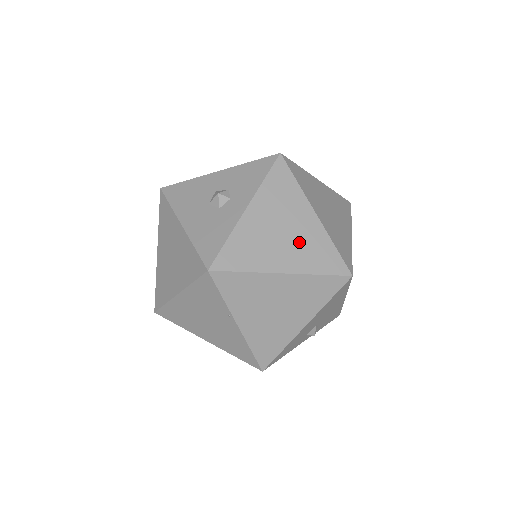
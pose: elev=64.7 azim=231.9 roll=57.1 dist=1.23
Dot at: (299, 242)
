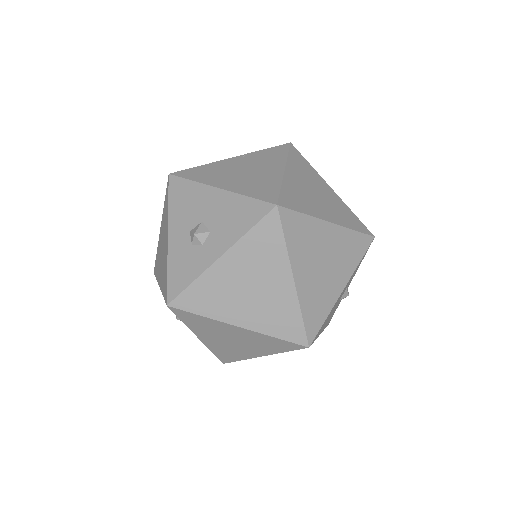
Dot at: (250, 343)
